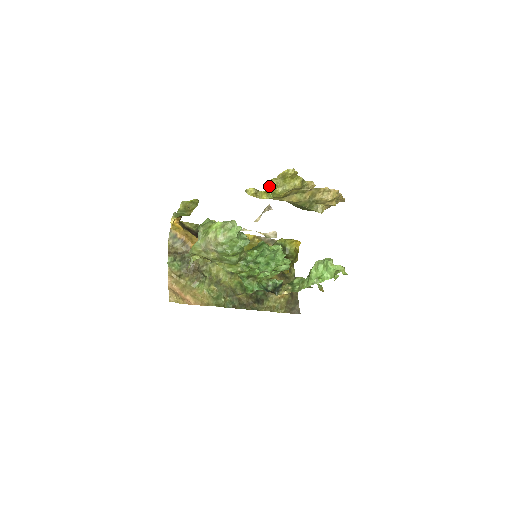
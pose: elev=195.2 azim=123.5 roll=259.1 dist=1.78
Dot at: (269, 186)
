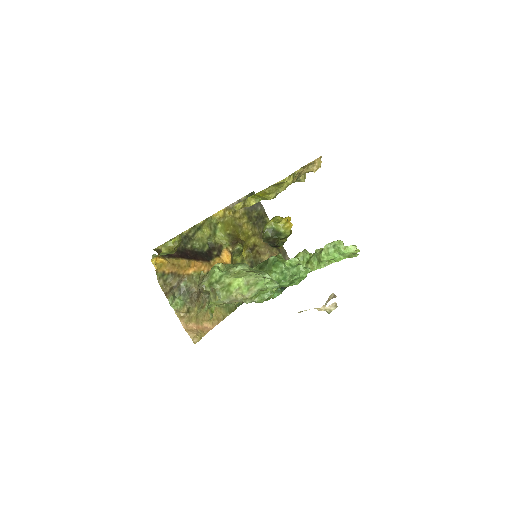
Dot at: (259, 194)
